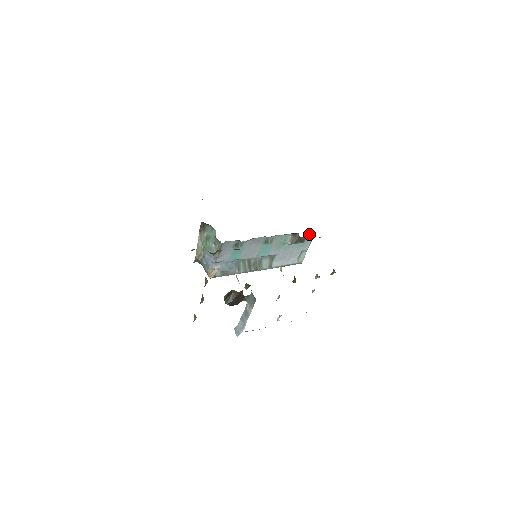
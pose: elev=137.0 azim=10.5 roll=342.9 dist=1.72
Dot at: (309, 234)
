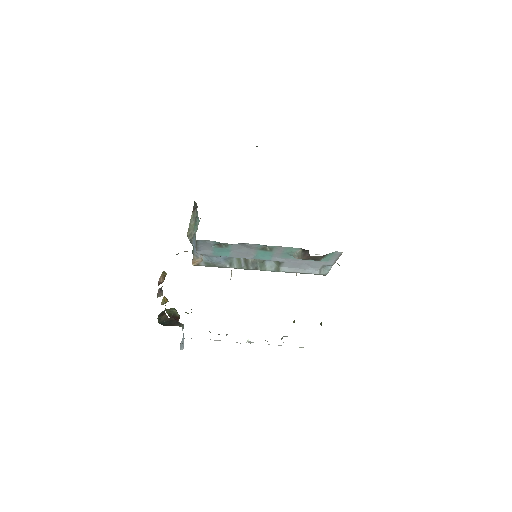
Dot at: occluded
